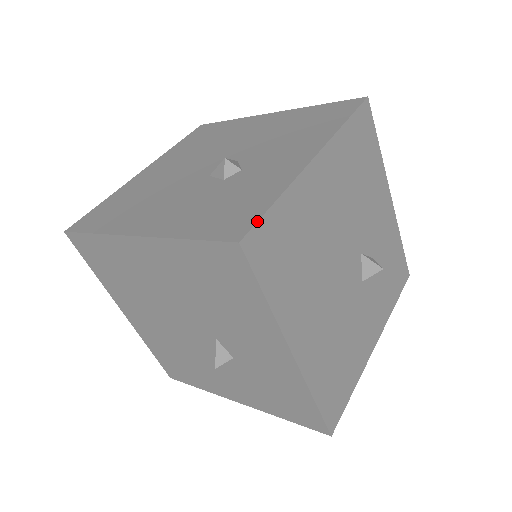
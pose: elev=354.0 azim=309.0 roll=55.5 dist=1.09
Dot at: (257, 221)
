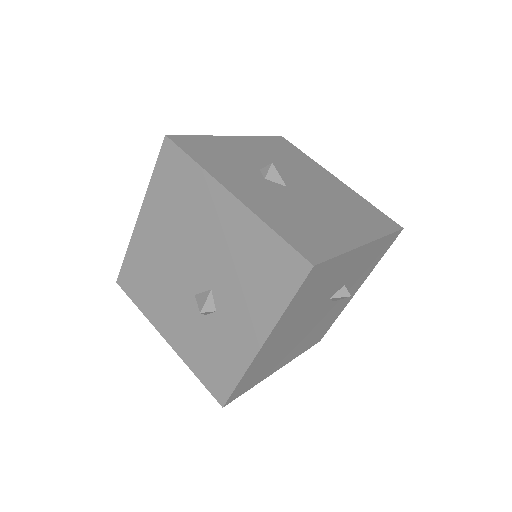
Dot at: (230, 396)
